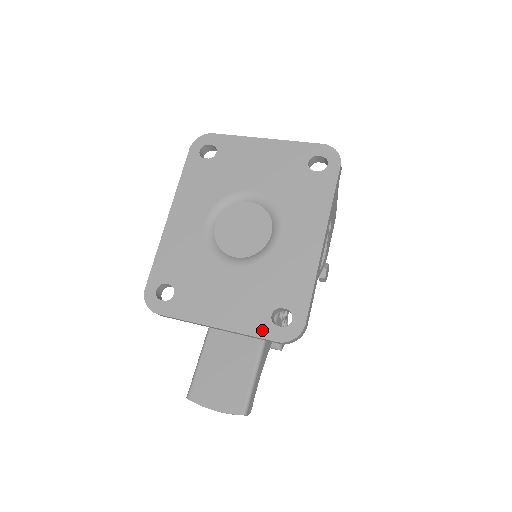
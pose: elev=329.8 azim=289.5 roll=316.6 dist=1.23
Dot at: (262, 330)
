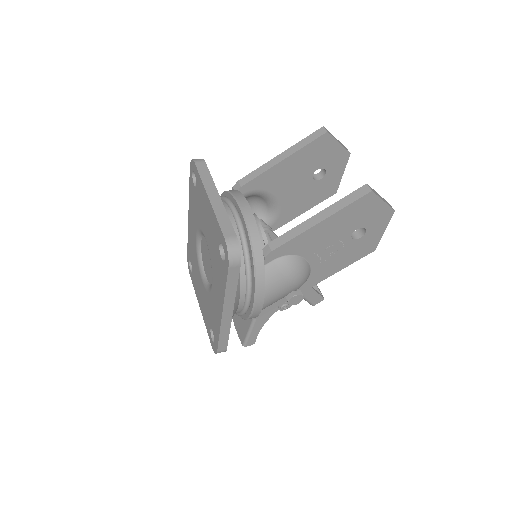
Dot at: (209, 333)
